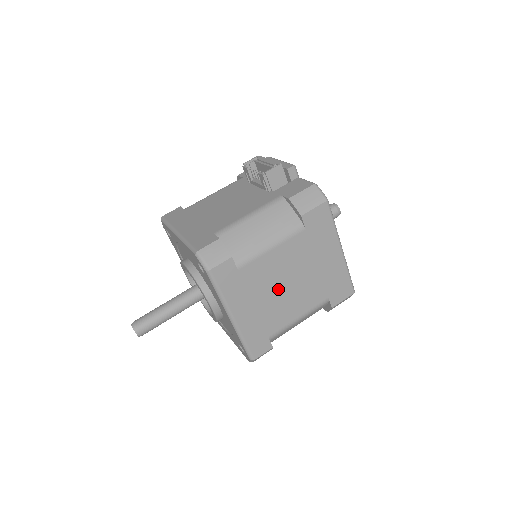
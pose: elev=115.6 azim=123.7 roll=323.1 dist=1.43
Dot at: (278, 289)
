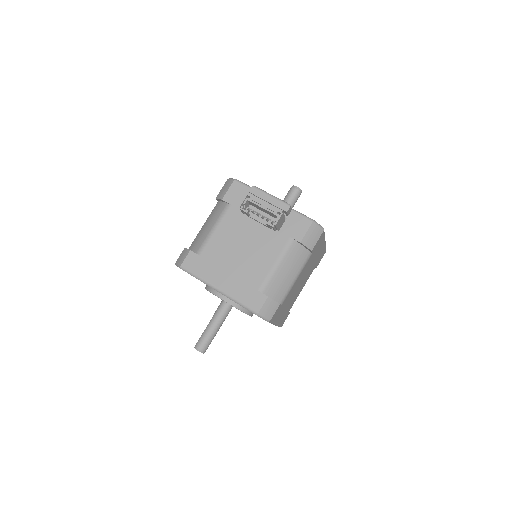
Dot at: (296, 290)
